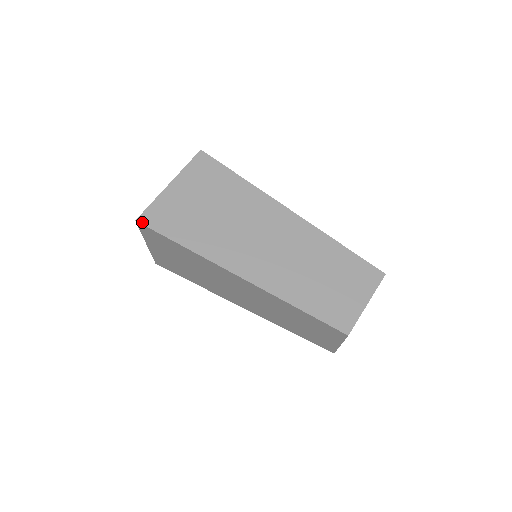
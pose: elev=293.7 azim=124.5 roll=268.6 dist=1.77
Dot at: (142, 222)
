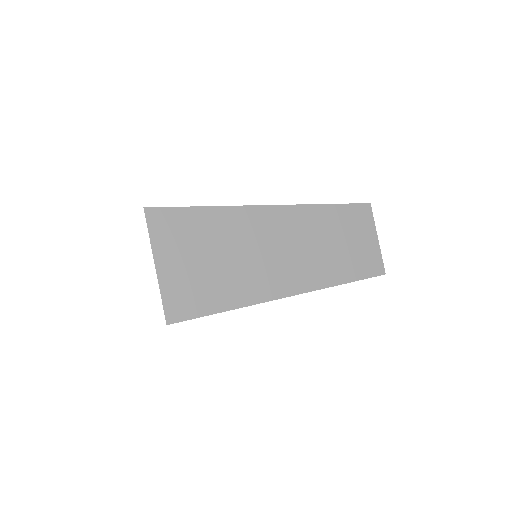
Dot at: (151, 208)
